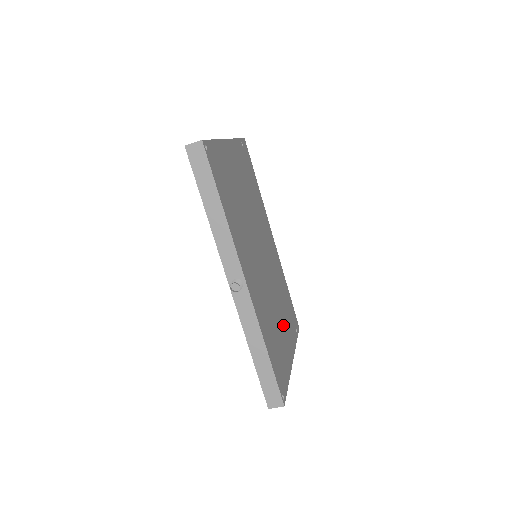
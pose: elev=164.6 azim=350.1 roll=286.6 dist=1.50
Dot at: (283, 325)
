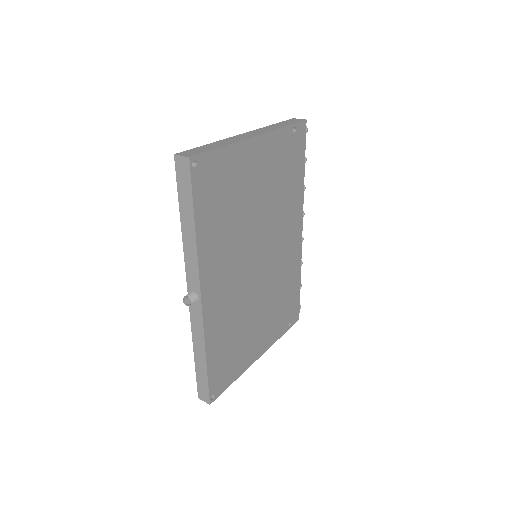
Dot at: (261, 325)
